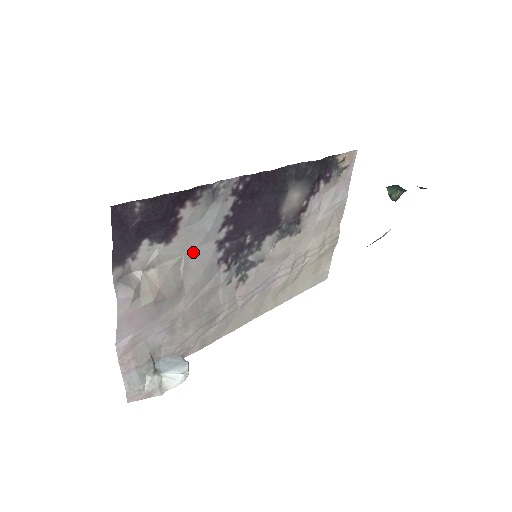
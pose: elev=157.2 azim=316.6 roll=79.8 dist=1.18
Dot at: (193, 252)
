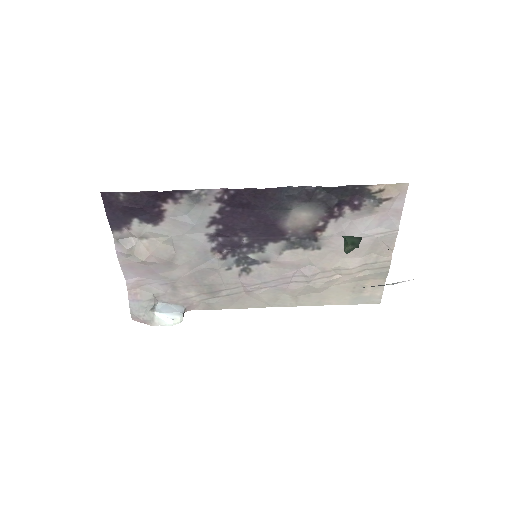
Dot at: (182, 237)
